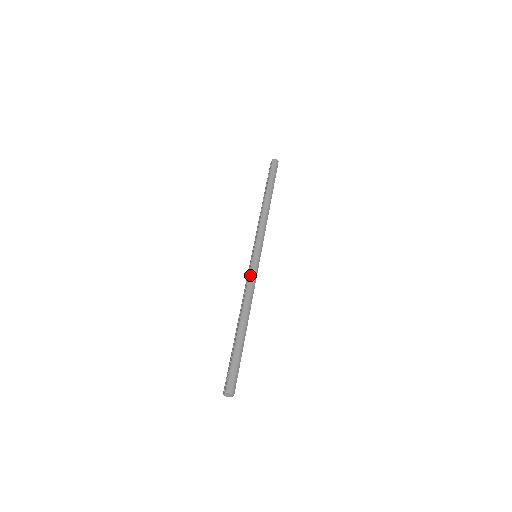
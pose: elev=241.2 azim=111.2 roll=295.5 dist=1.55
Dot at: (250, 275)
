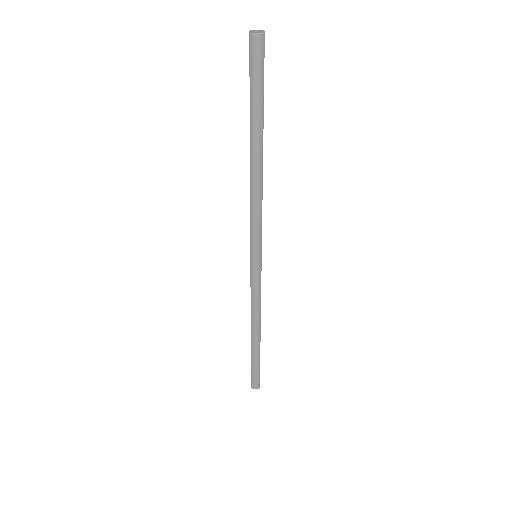
Dot at: (252, 290)
